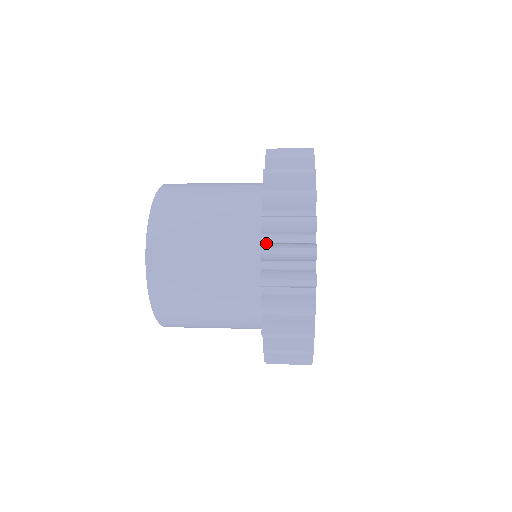
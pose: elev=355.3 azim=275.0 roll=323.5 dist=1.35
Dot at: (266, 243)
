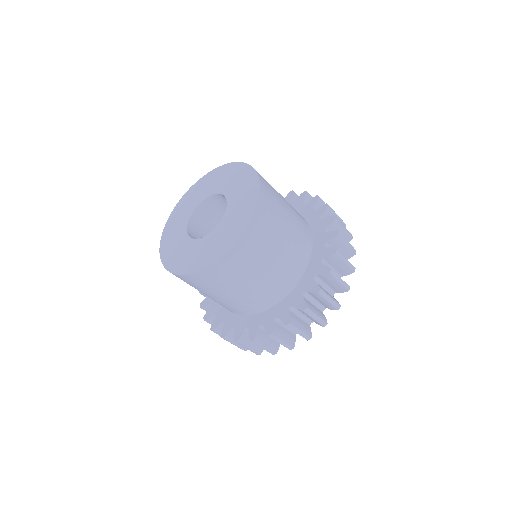
Dot at: (320, 209)
